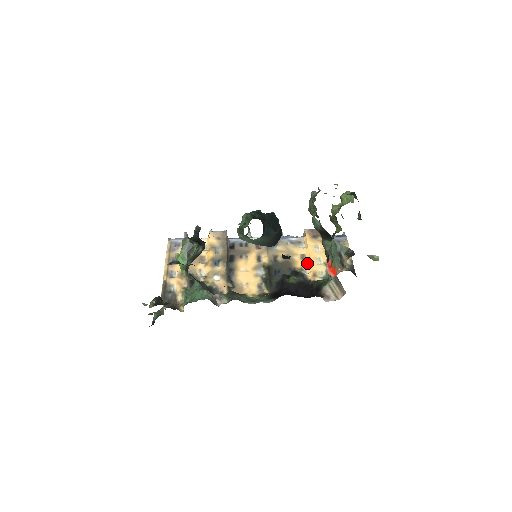
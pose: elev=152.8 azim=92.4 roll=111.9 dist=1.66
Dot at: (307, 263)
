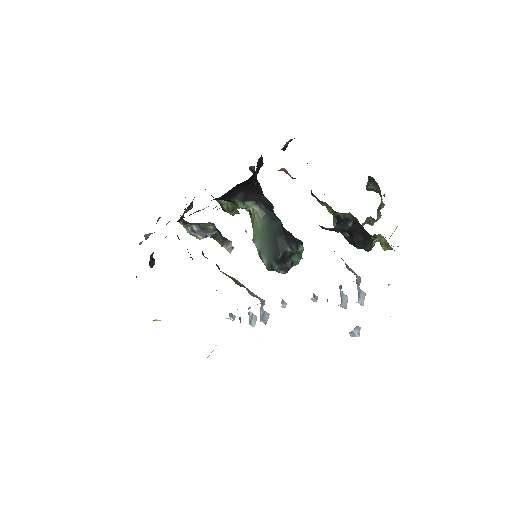
Dot at: occluded
